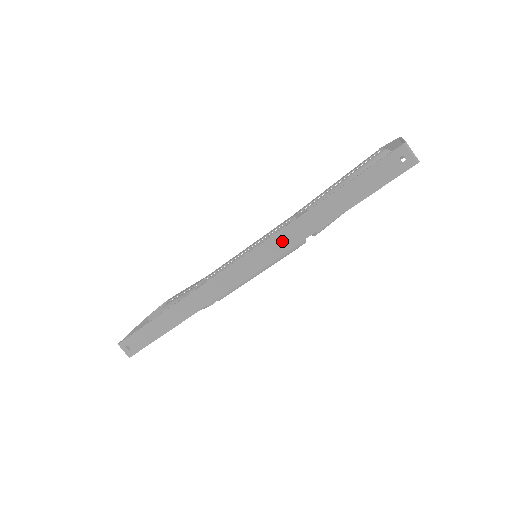
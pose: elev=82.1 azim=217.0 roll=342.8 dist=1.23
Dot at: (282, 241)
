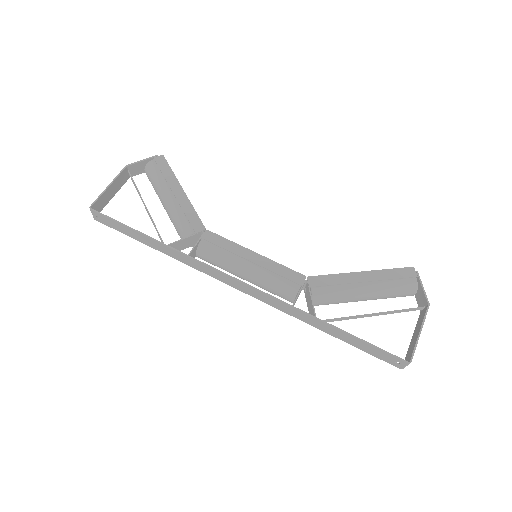
Dot at: (279, 305)
